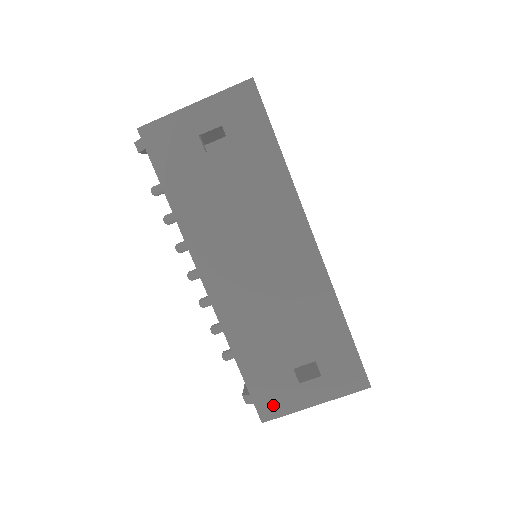
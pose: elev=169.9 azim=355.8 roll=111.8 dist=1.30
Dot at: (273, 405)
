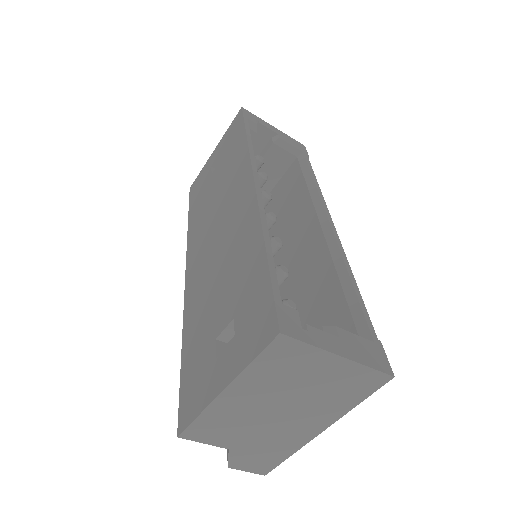
Dot at: (191, 403)
